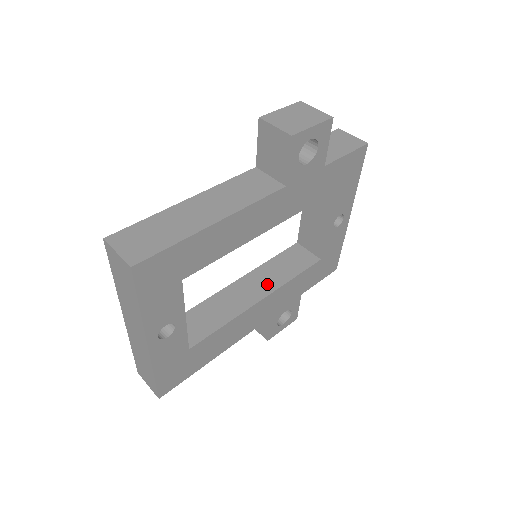
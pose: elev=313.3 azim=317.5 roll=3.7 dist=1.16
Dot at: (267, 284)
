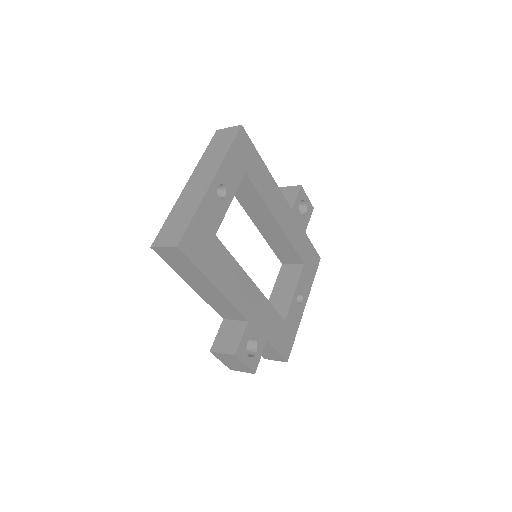
Dot at: occluded
